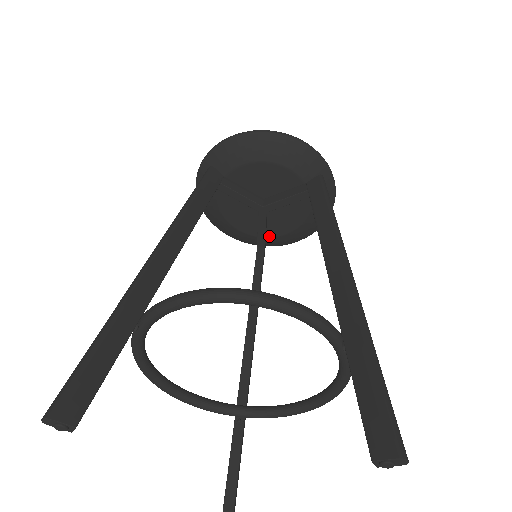
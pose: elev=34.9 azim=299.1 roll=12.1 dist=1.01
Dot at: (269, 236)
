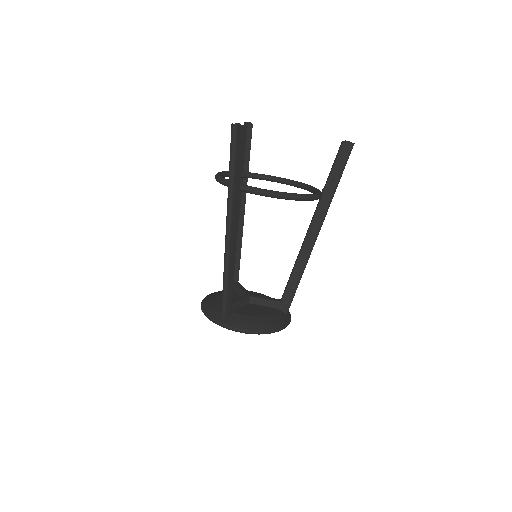
Dot at: (235, 312)
